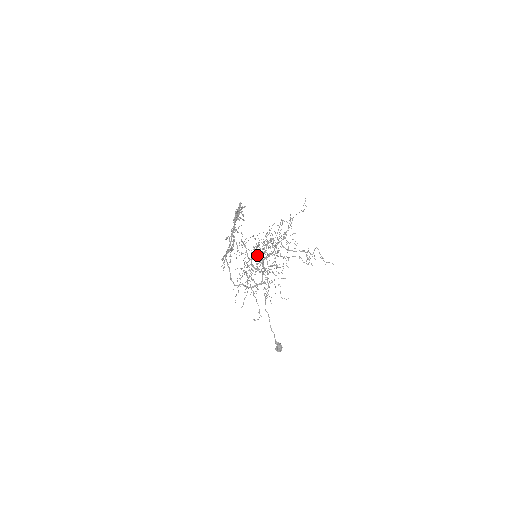
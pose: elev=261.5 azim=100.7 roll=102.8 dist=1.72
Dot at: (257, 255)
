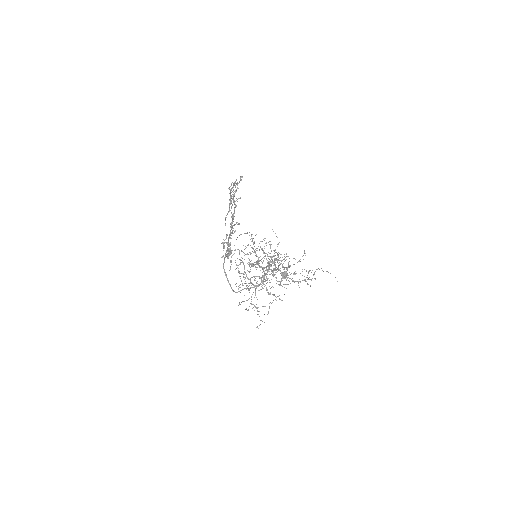
Dot at: occluded
